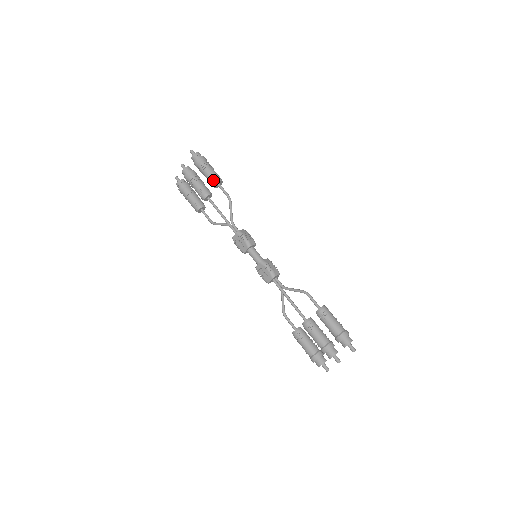
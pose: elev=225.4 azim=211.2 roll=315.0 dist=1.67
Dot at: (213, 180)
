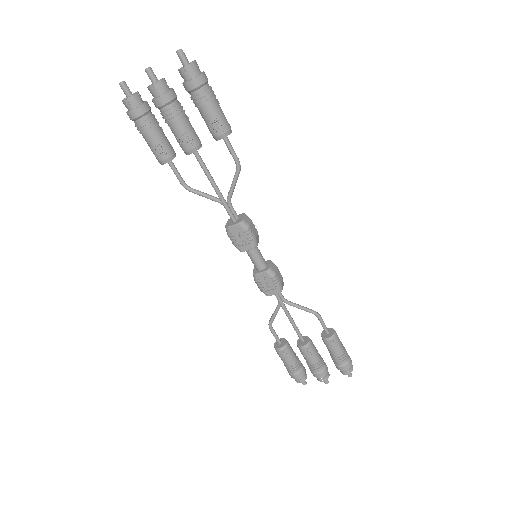
Dot at: (221, 130)
